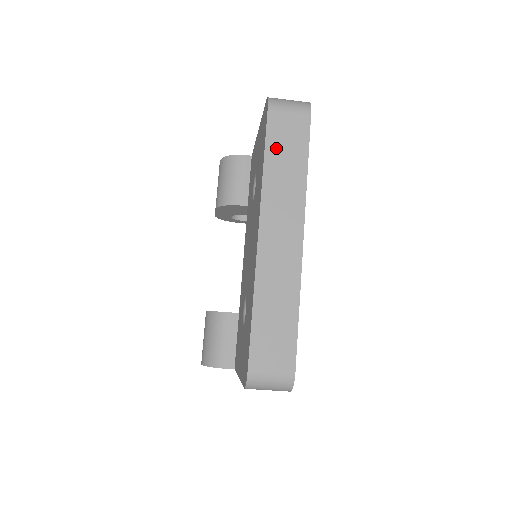
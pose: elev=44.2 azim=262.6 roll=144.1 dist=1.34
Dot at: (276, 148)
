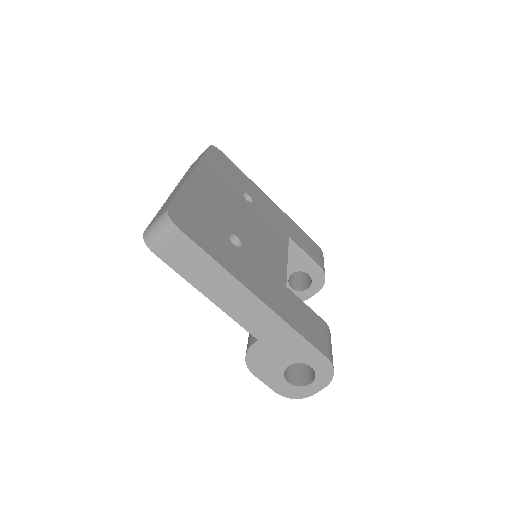
Dot at: occluded
